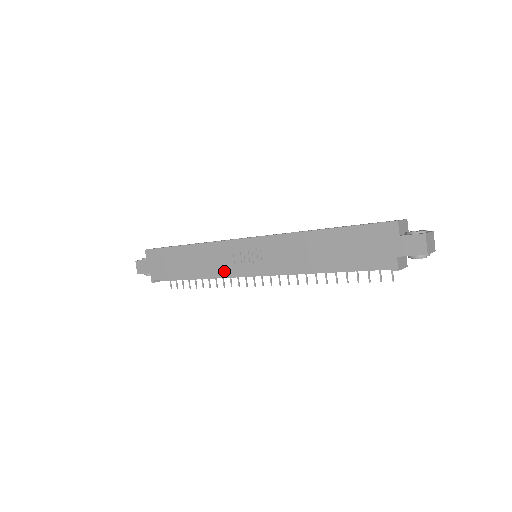
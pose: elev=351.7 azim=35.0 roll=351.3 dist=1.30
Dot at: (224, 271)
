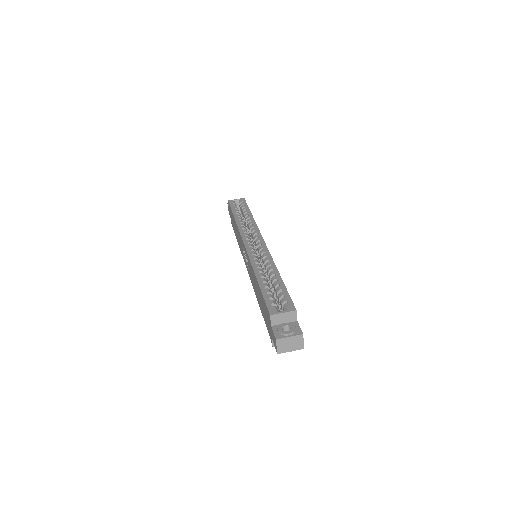
Dot at: (242, 254)
